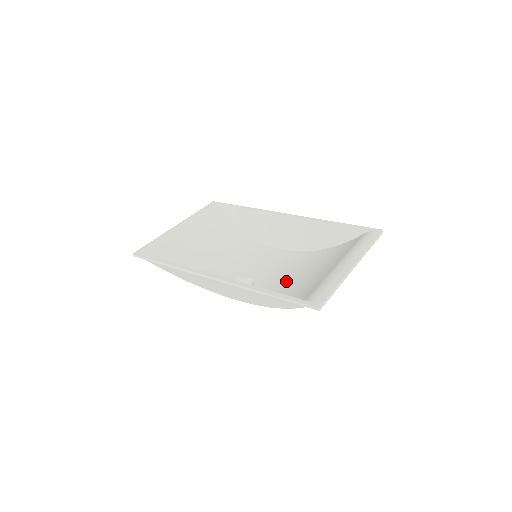
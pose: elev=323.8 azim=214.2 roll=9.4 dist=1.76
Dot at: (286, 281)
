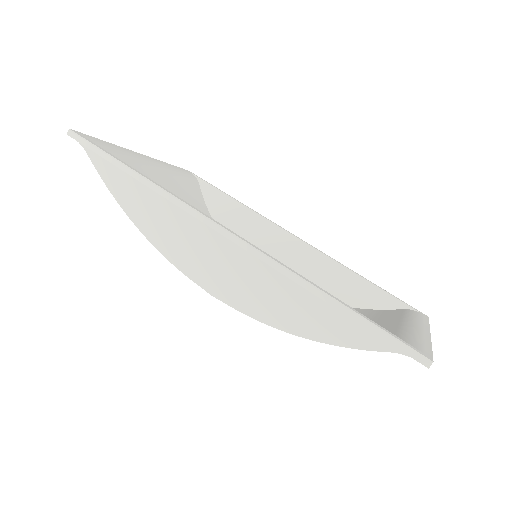
Dot at: occluded
